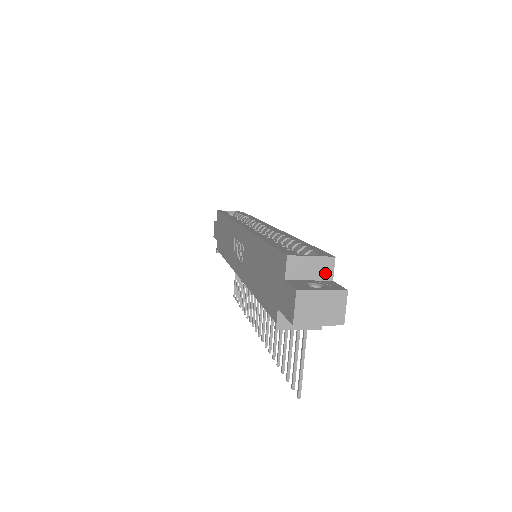
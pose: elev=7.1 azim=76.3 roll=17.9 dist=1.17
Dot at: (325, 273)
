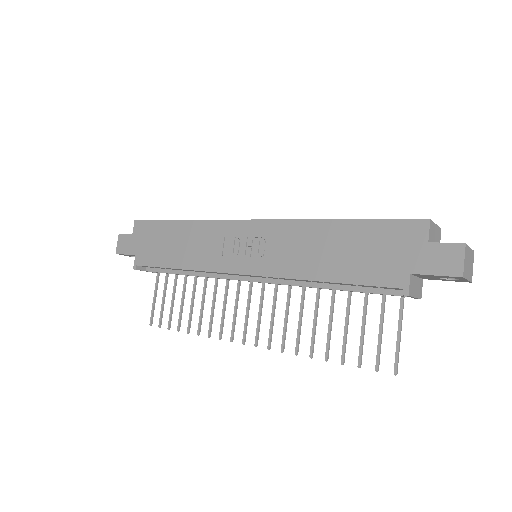
Dot at: occluded
